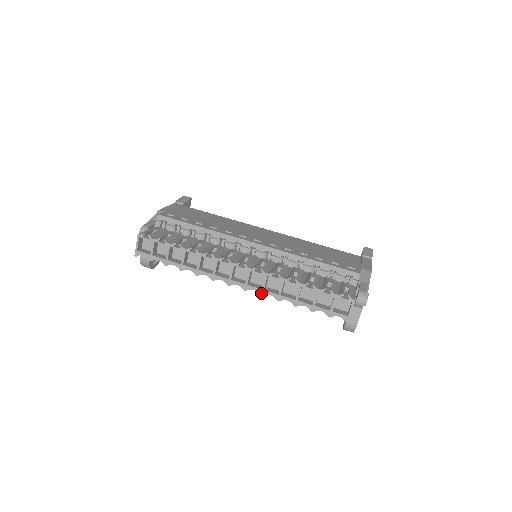
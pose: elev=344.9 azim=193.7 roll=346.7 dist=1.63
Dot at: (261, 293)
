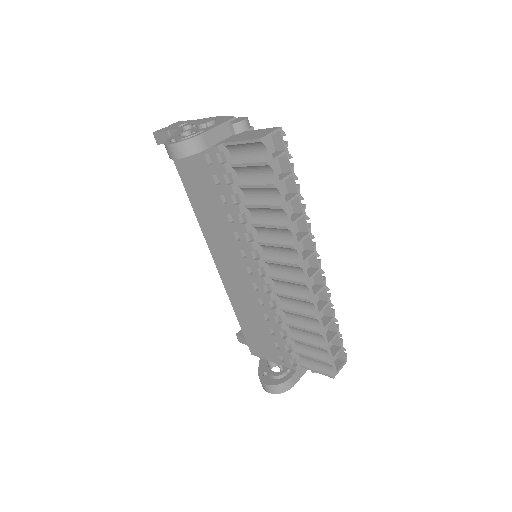
Dot at: (312, 298)
